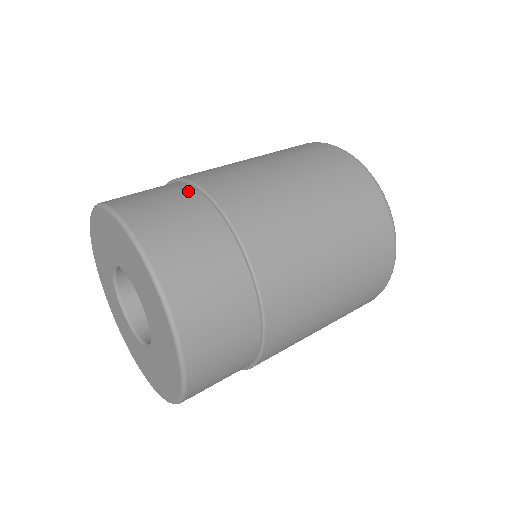
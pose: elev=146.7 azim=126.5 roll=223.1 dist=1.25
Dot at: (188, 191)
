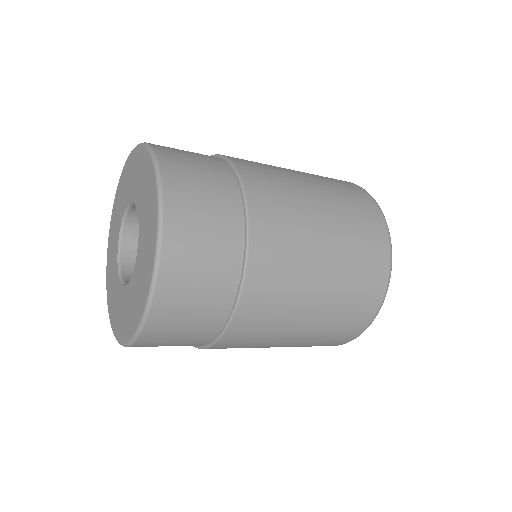
Dot at: occluded
